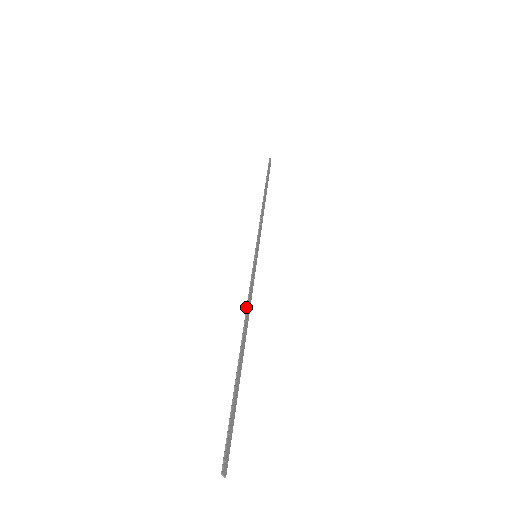
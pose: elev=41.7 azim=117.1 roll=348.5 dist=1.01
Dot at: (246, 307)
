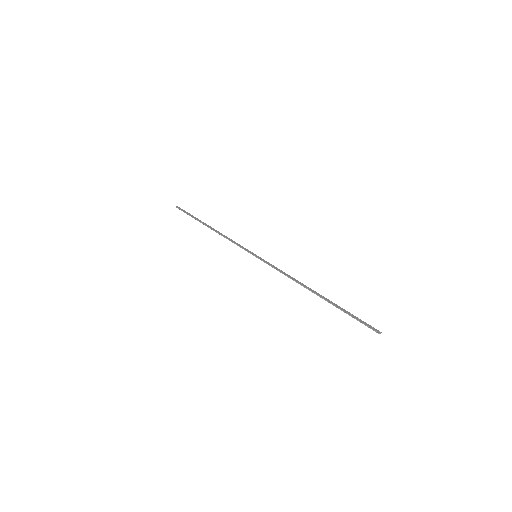
Dot at: occluded
